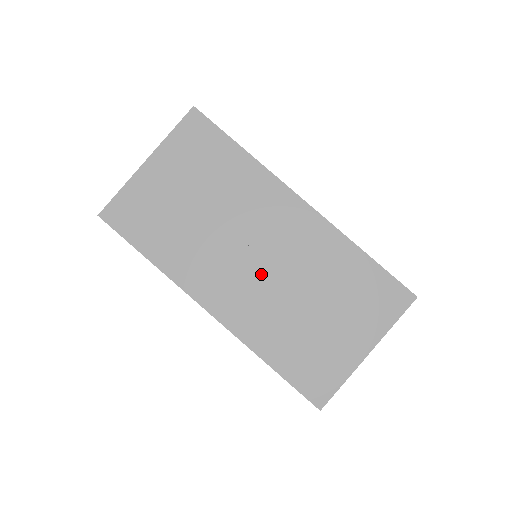
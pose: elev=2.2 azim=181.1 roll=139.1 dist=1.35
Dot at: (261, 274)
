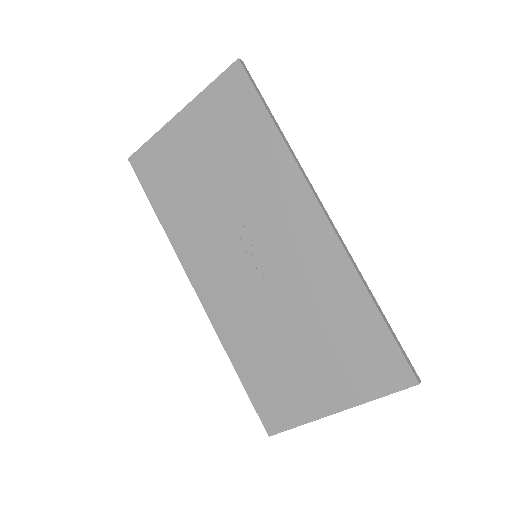
Dot at: (254, 278)
